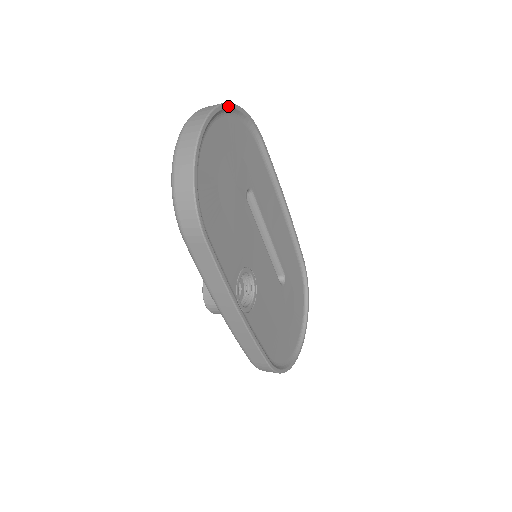
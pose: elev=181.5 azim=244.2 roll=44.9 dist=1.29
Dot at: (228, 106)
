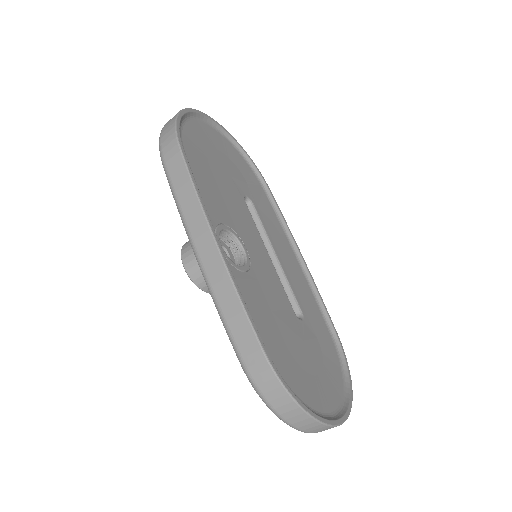
Dot at: (228, 133)
